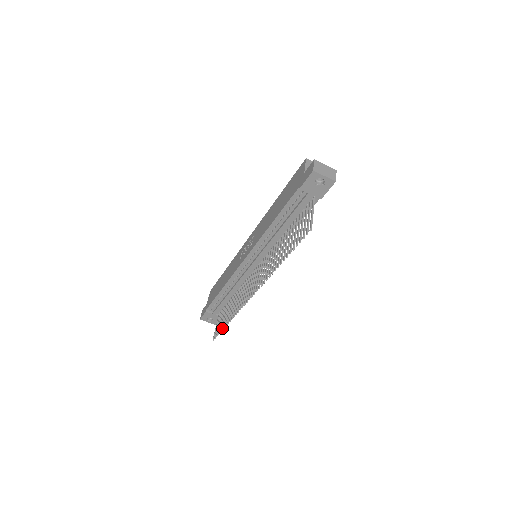
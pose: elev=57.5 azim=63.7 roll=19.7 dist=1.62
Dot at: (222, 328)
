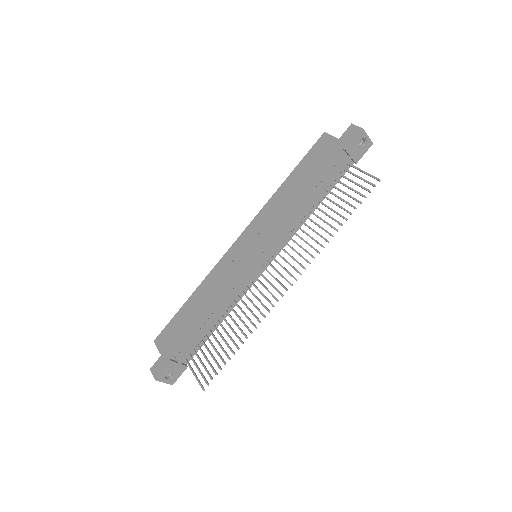
Dot at: (224, 361)
